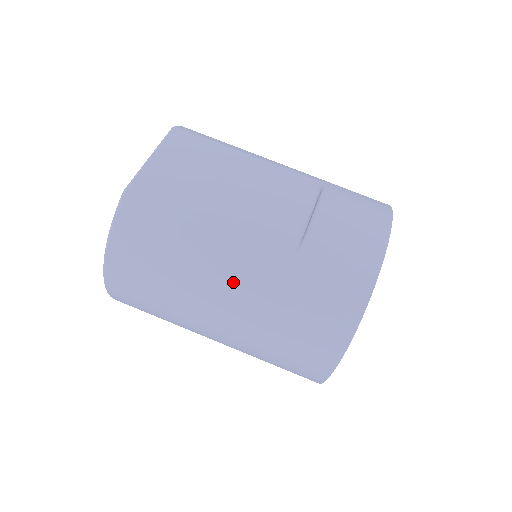
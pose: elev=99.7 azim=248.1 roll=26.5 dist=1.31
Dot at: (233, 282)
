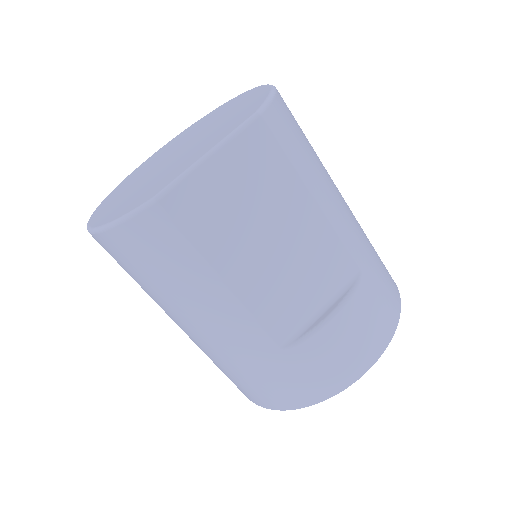
Dot at: (213, 332)
